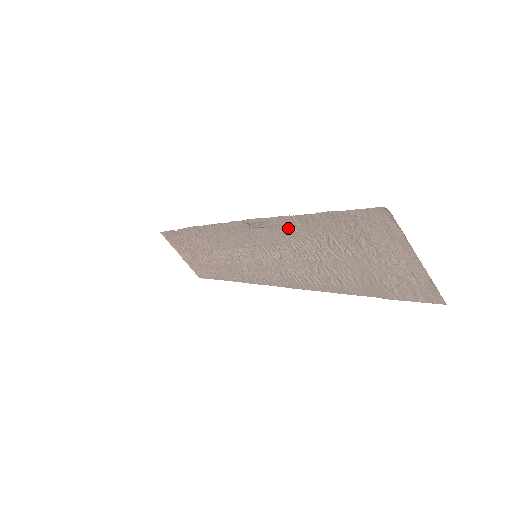
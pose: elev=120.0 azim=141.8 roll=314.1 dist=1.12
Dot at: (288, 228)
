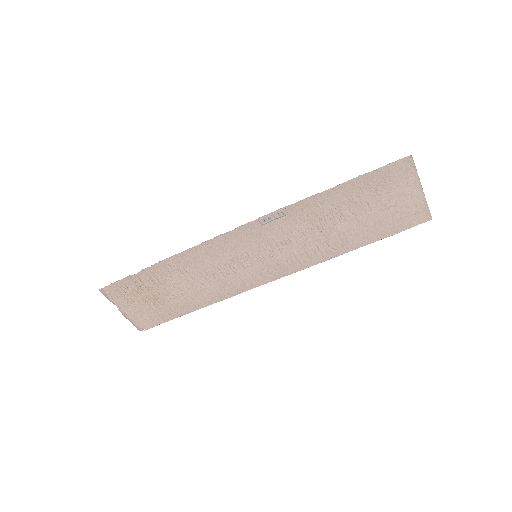
Dot at: (312, 207)
